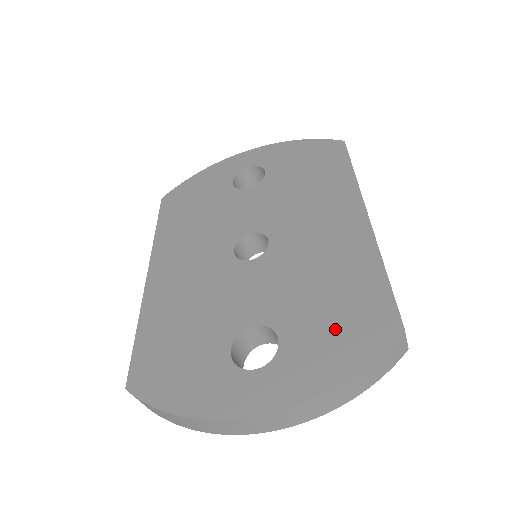
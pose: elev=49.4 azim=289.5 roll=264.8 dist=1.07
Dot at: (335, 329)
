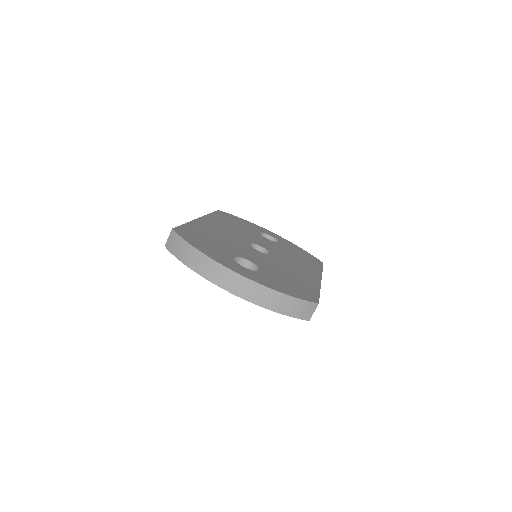
Dot at: (288, 285)
